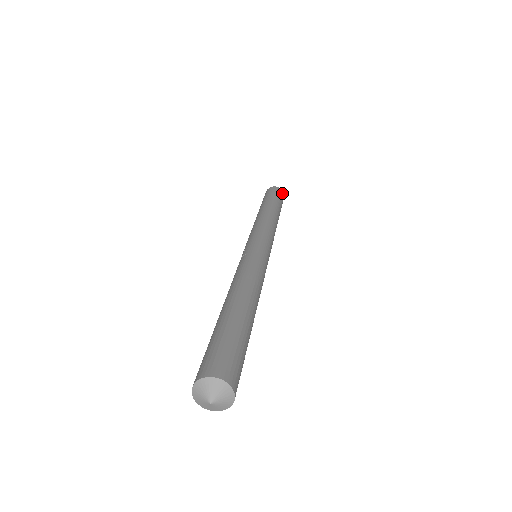
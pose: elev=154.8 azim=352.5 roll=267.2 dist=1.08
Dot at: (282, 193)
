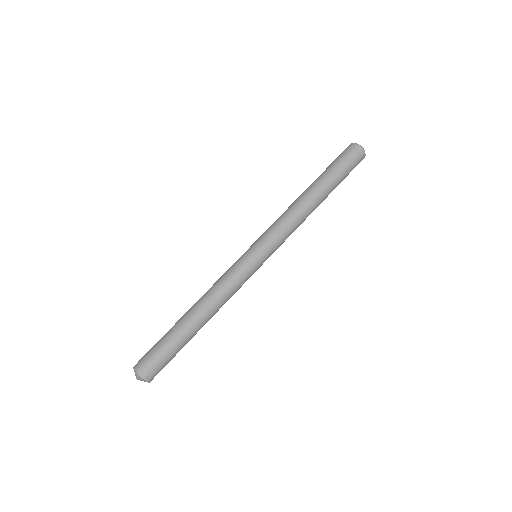
Dot at: (357, 153)
